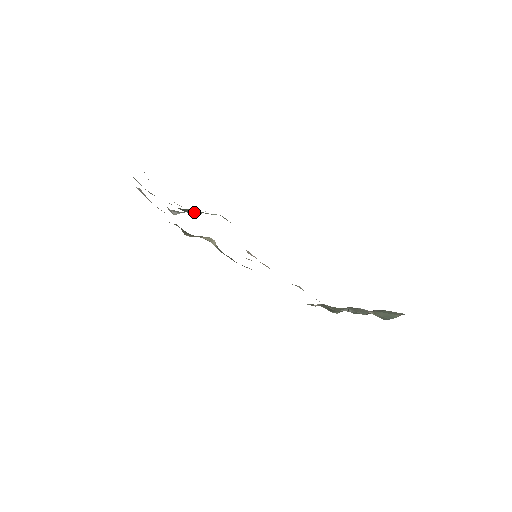
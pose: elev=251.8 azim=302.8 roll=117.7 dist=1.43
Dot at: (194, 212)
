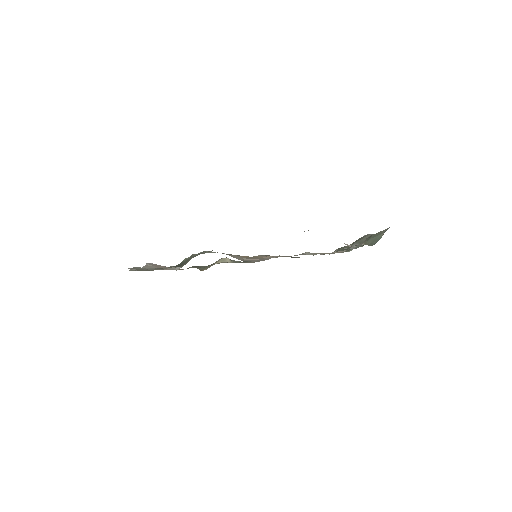
Dot at: occluded
